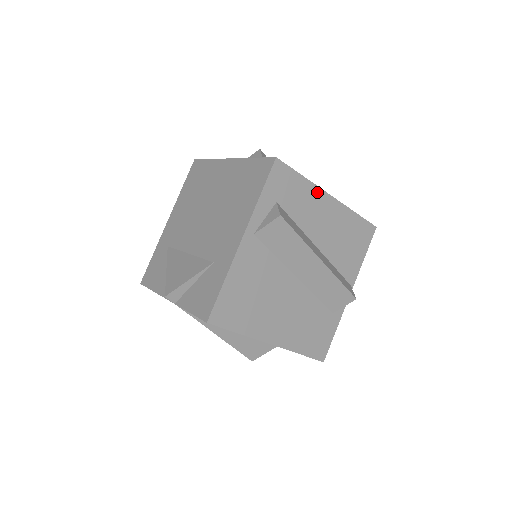
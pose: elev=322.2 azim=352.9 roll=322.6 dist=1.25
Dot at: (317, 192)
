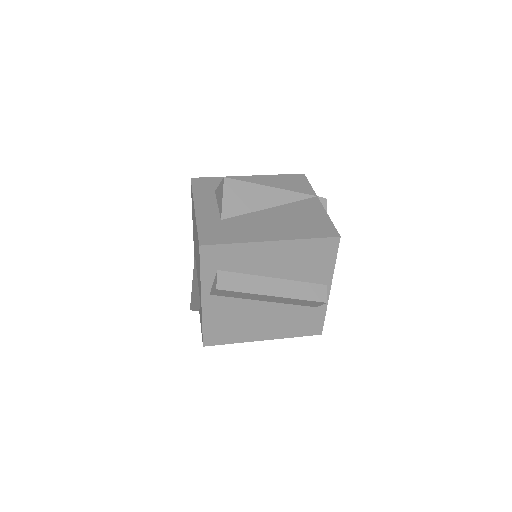
Dot at: (254, 246)
